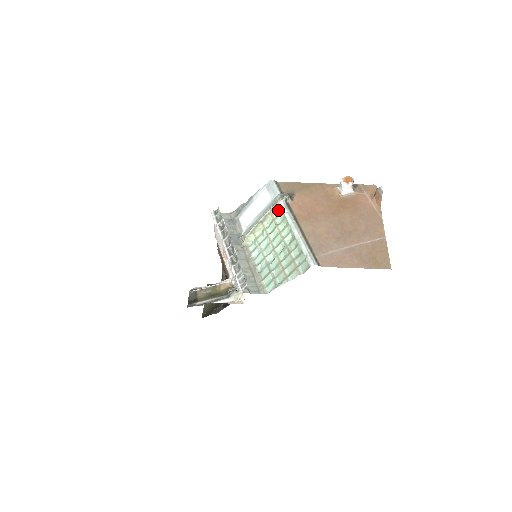
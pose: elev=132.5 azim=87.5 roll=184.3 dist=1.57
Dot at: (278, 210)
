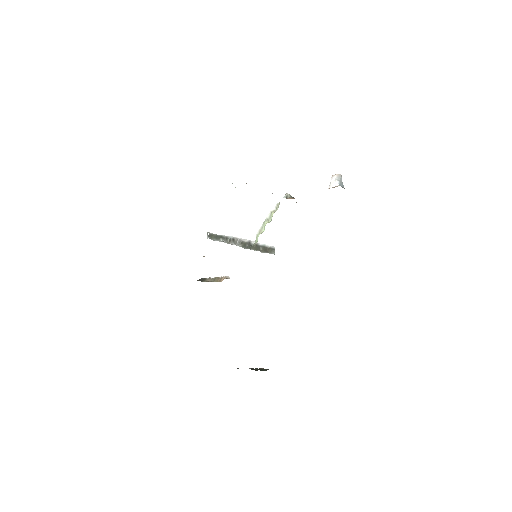
Dot at: occluded
